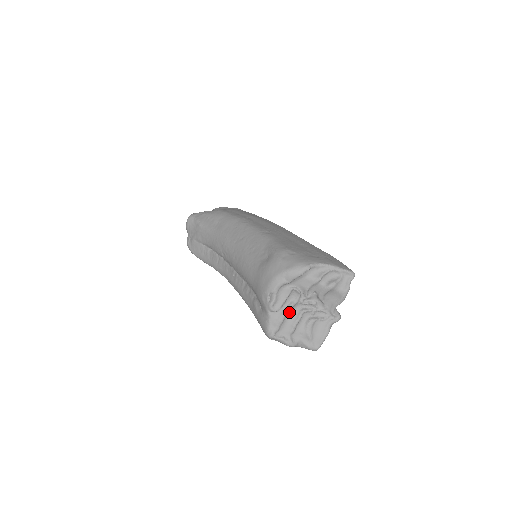
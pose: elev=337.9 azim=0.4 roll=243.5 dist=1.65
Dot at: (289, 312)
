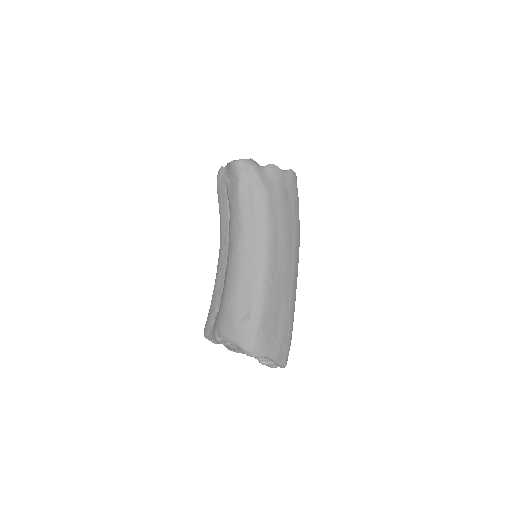
Dot at: occluded
